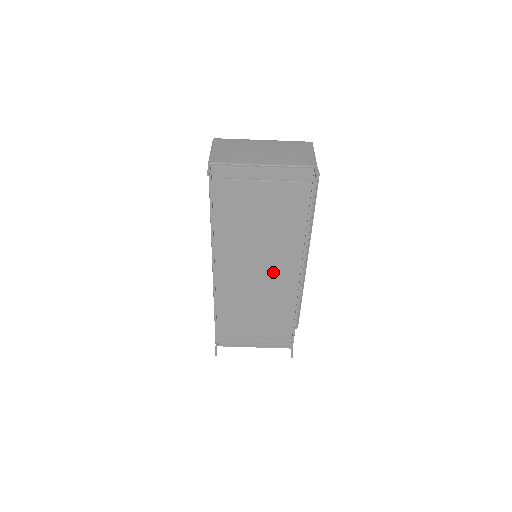
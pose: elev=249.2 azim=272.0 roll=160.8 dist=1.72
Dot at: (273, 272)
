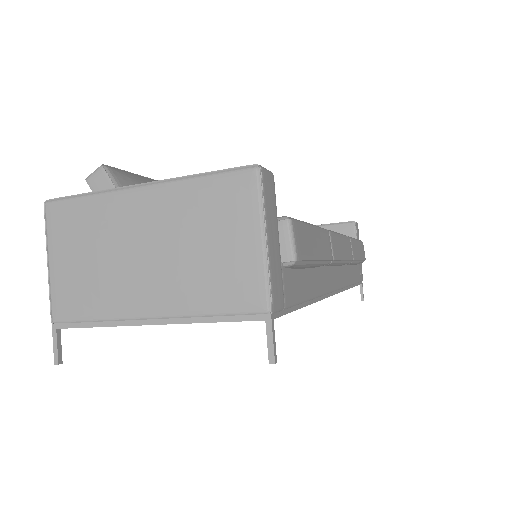
Dot at: occluded
